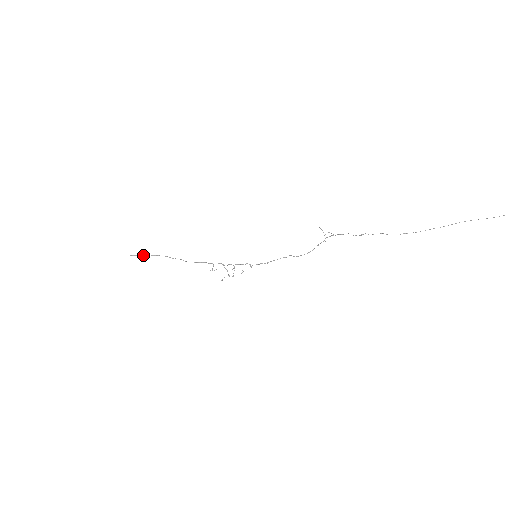
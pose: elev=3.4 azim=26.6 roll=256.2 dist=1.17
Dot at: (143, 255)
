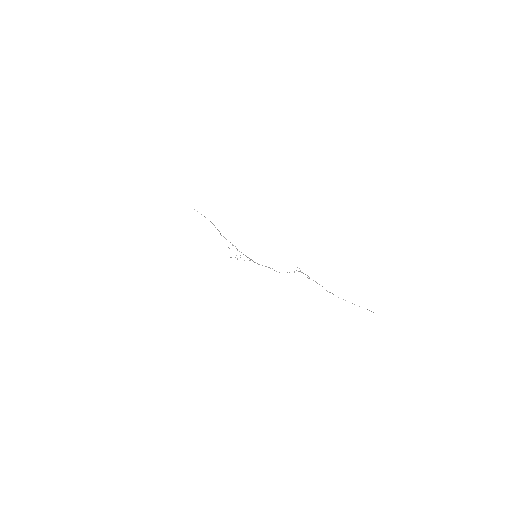
Dot at: occluded
